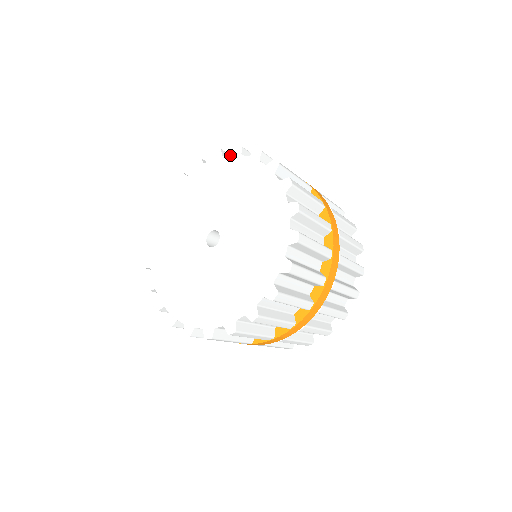
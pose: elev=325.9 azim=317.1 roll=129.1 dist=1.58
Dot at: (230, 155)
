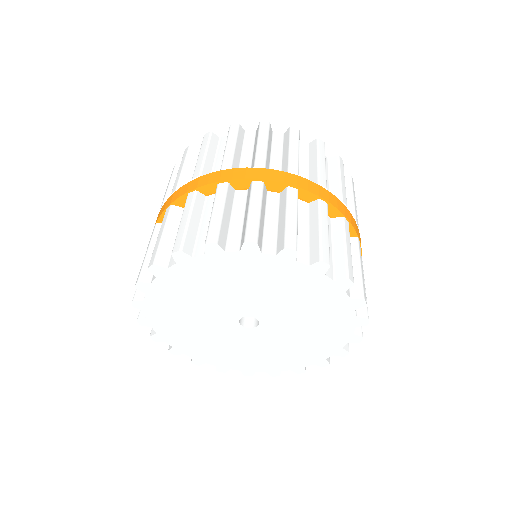
Dot at: (205, 255)
